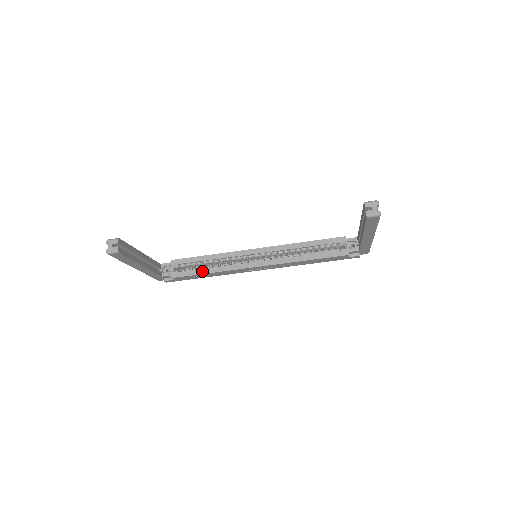
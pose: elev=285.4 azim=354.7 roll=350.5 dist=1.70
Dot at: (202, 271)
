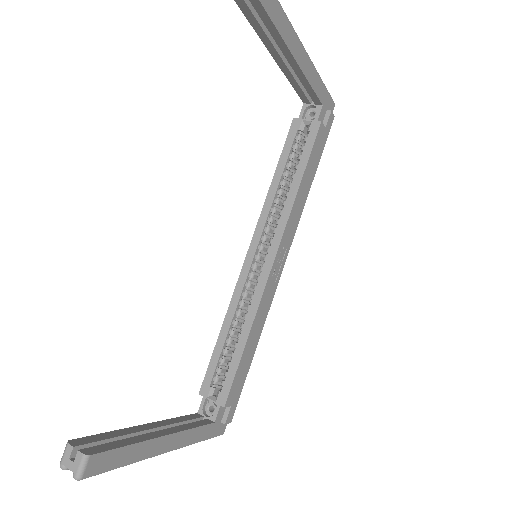
Dot at: (238, 352)
